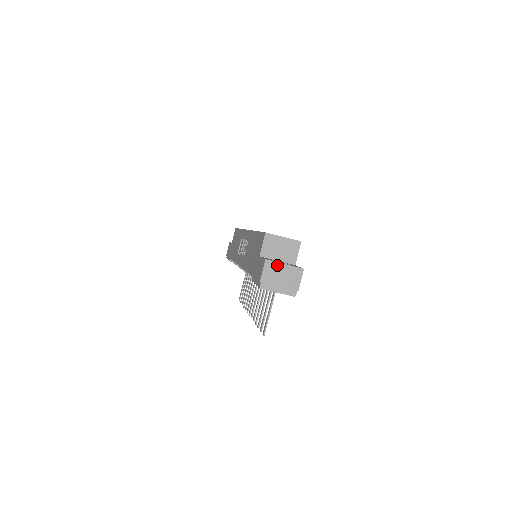
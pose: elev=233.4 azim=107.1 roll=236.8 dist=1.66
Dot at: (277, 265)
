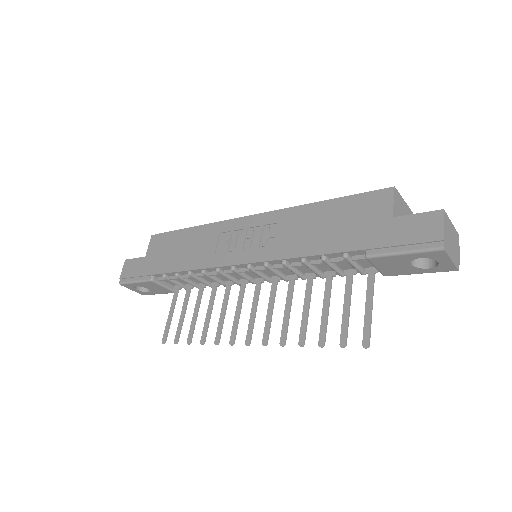
Dot at: (449, 221)
